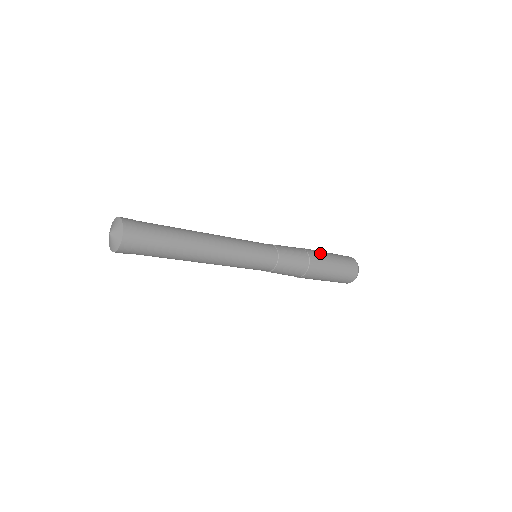
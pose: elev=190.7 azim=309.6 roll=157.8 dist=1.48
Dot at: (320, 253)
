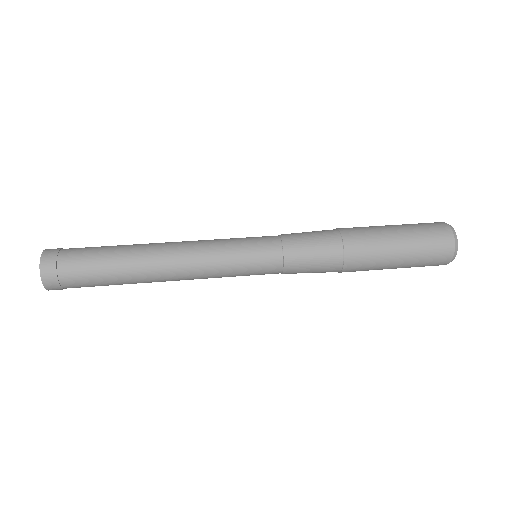
Dot at: (369, 231)
